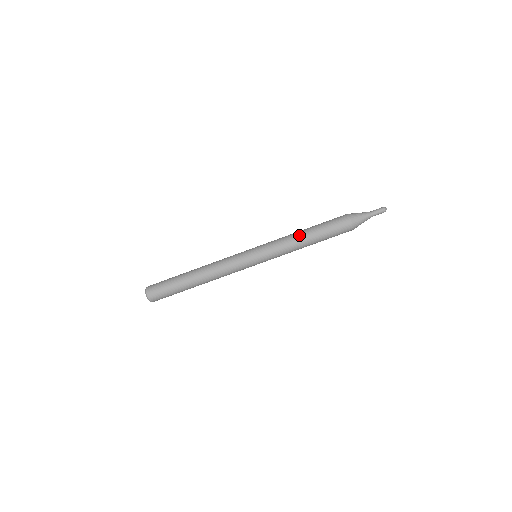
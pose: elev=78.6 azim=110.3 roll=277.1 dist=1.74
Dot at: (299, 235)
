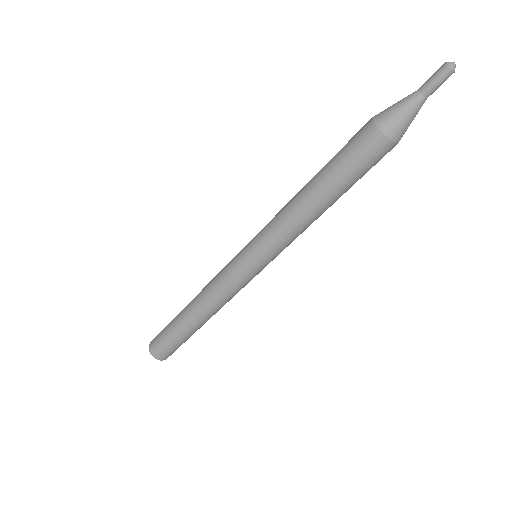
Dot at: (298, 197)
